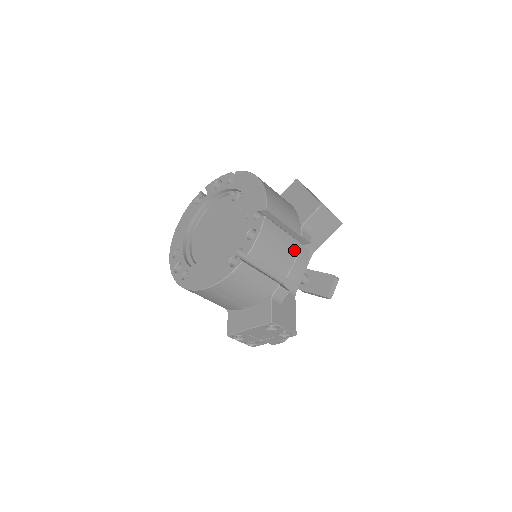
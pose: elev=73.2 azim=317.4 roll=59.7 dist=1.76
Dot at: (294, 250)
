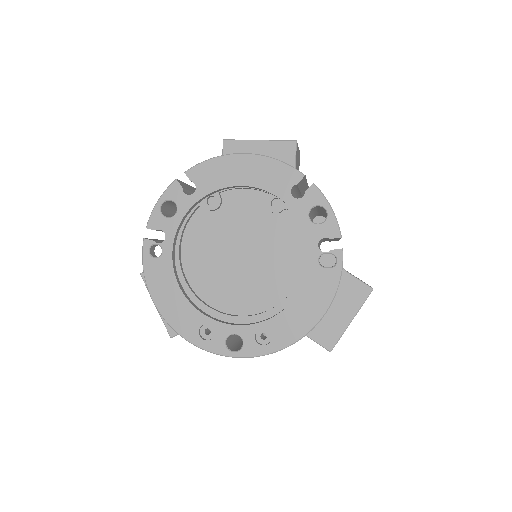
Dot at: occluded
